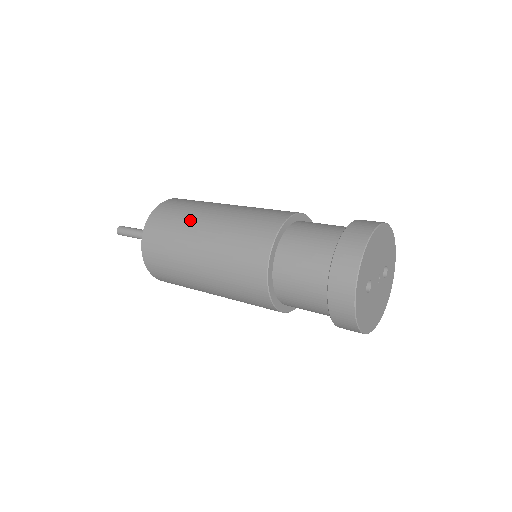
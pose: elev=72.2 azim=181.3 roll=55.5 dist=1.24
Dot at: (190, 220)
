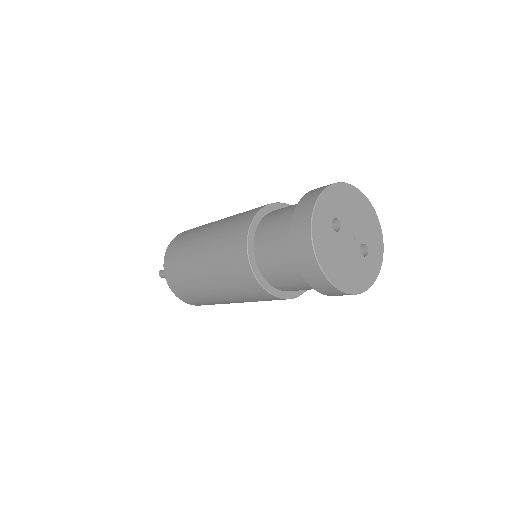
Dot at: occluded
